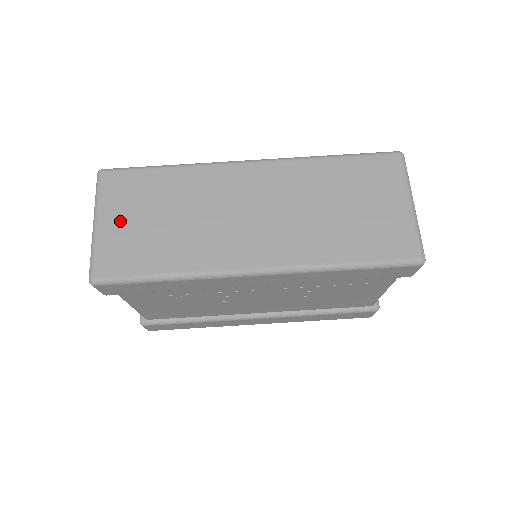
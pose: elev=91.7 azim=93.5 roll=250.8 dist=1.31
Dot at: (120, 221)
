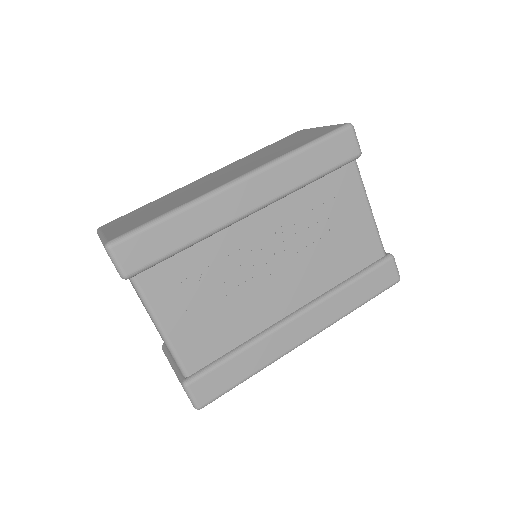
Dot at: (121, 225)
